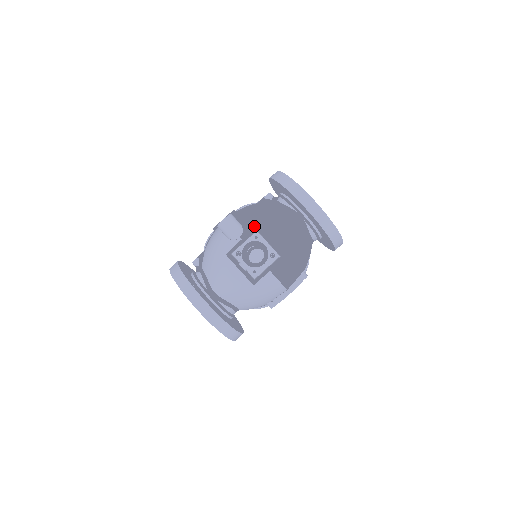
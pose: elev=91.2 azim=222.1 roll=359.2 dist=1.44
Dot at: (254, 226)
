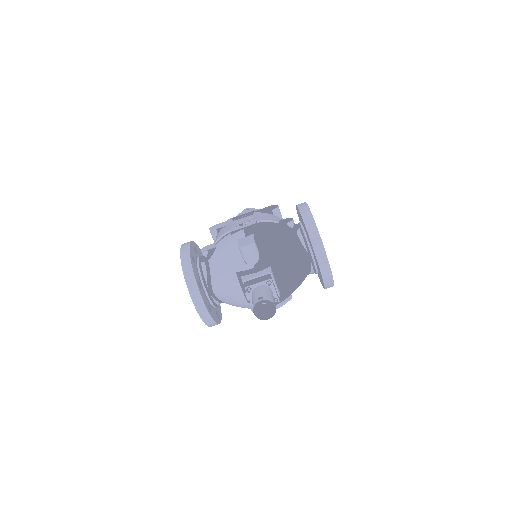
Dot at: (269, 259)
